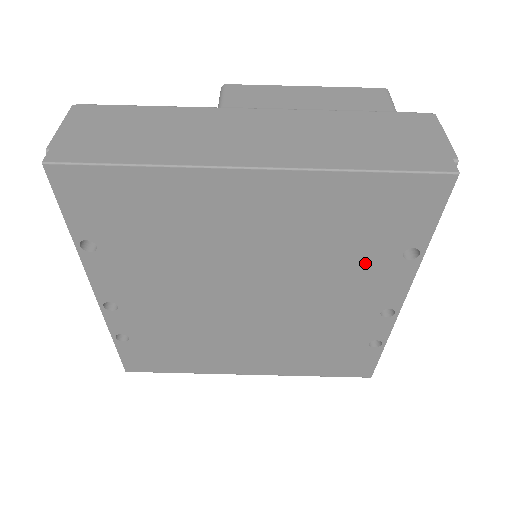
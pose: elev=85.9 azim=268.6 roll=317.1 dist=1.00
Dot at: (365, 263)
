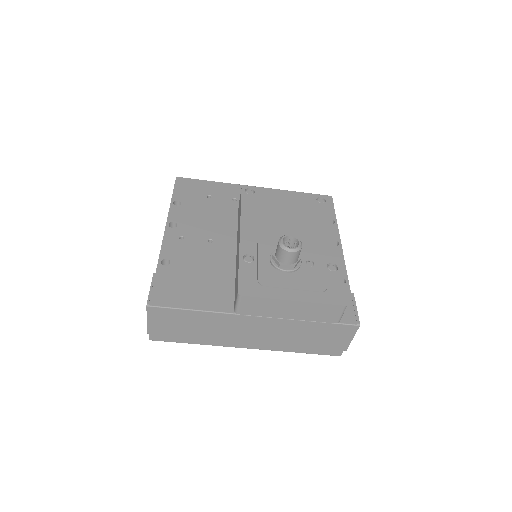
Dot at: occluded
